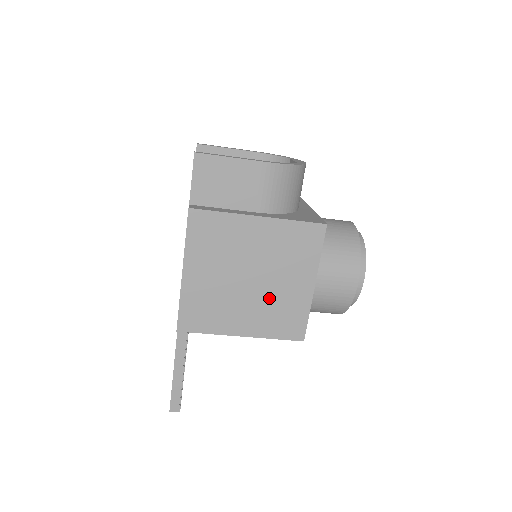
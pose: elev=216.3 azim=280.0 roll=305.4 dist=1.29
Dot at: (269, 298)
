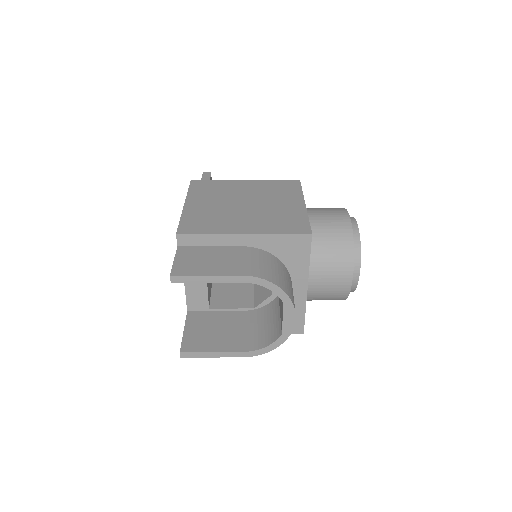
Dot at: occluded
